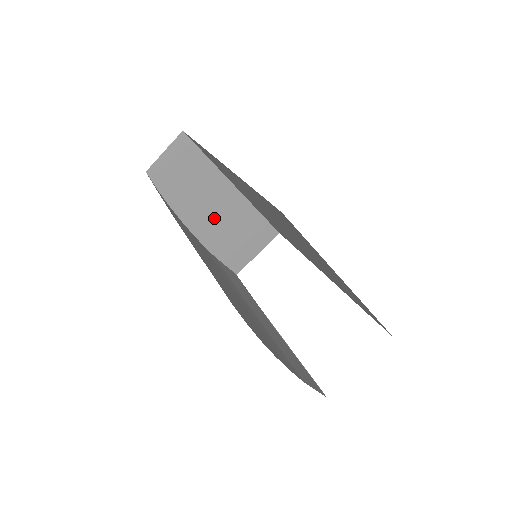
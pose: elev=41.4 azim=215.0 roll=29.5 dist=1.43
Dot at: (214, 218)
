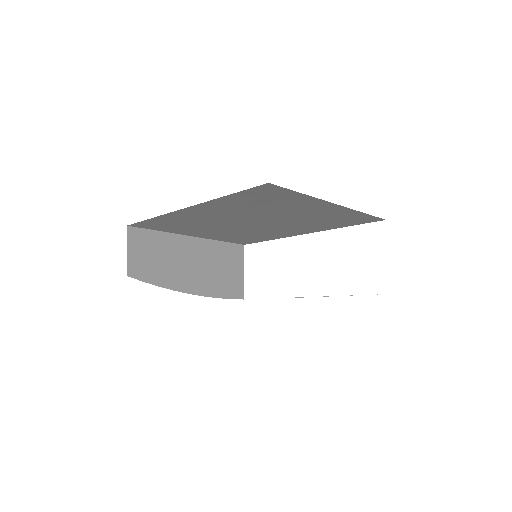
Dot at: (196, 271)
